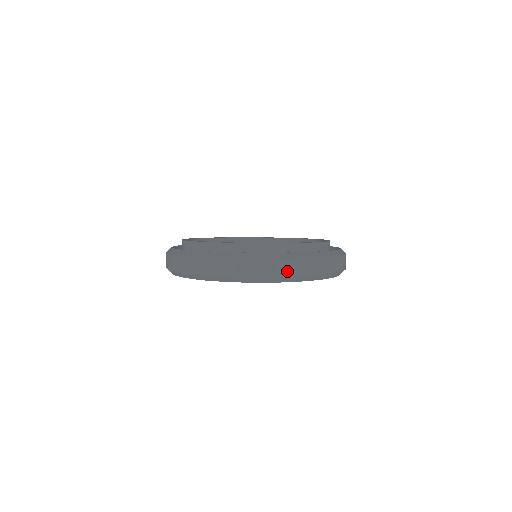
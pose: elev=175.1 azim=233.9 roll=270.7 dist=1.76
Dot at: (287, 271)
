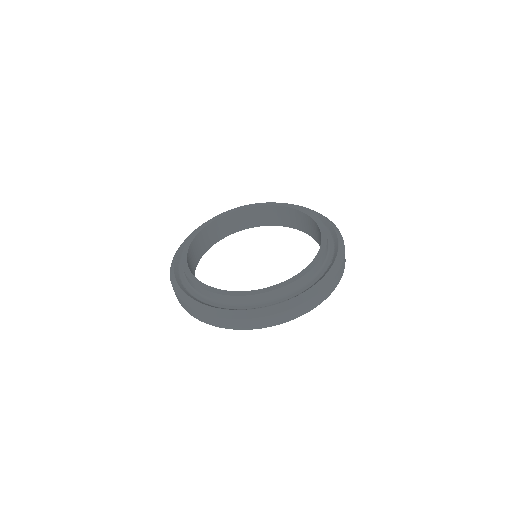
Dot at: (249, 326)
